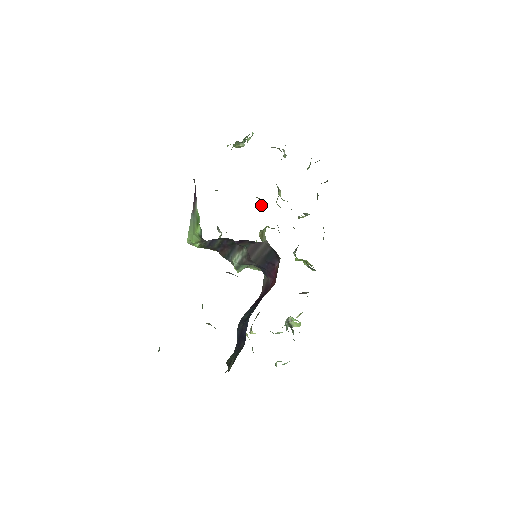
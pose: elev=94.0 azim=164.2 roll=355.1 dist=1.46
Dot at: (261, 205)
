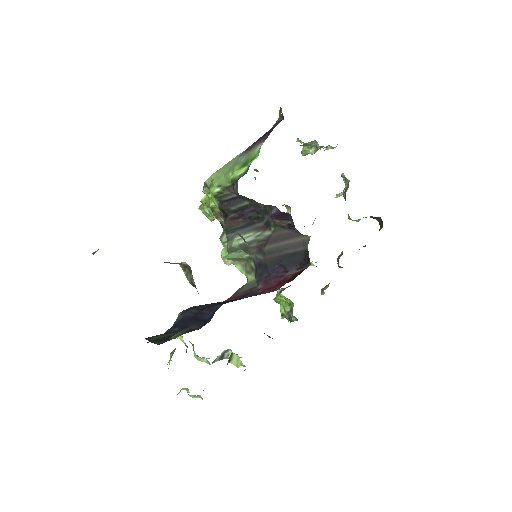
Dot at: occluded
